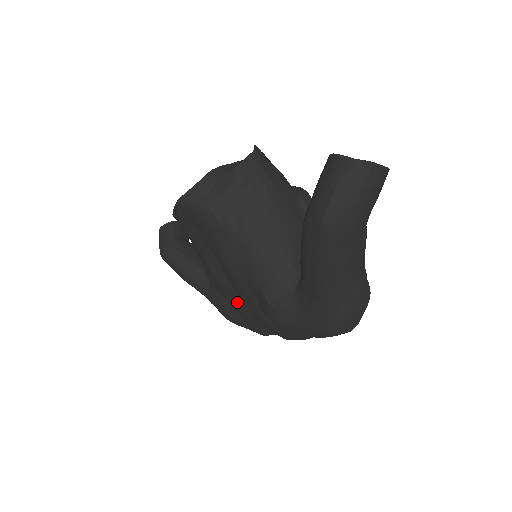
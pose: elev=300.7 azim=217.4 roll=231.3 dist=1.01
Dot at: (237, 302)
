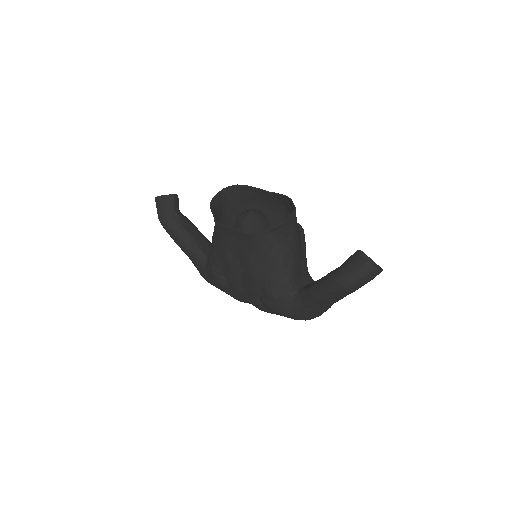
Dot at: (237, 283)
